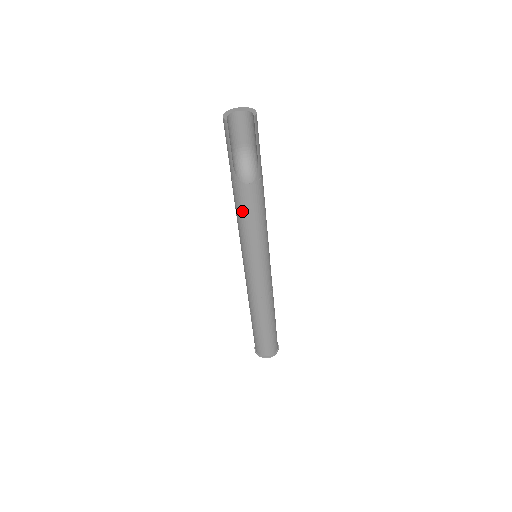
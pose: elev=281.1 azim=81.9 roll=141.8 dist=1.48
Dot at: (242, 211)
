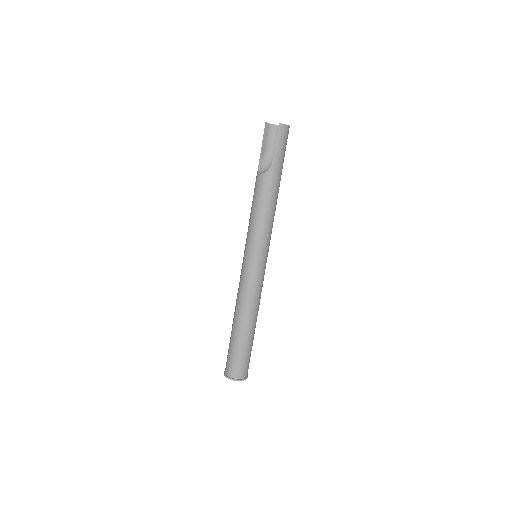
Dot at: (253, 199)
